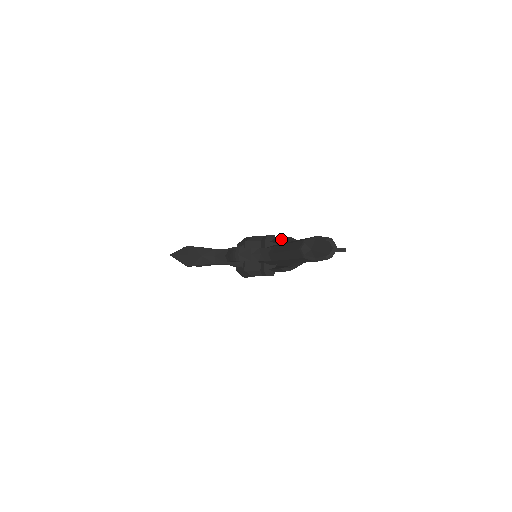
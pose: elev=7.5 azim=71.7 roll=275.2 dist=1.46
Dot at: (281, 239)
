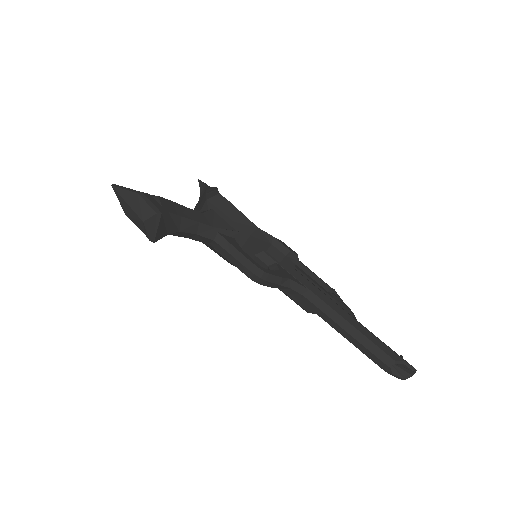
Dot at: (326, 289)
